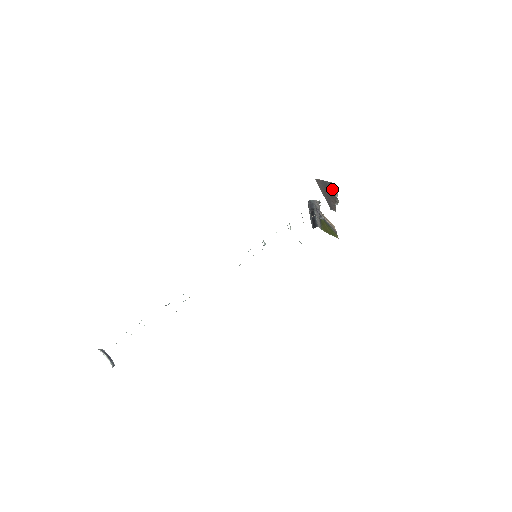
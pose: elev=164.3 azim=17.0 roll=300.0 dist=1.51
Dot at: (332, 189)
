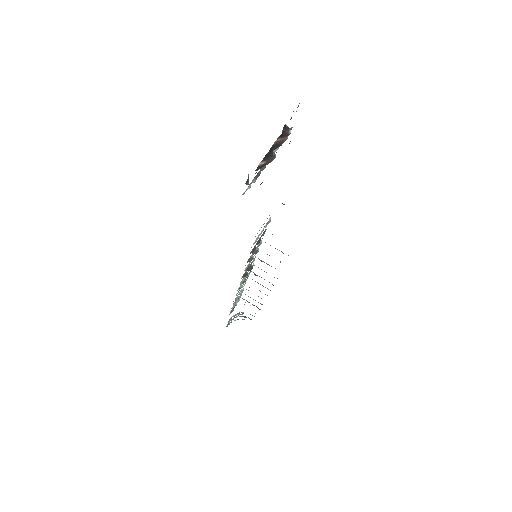
Dot at: occluded
